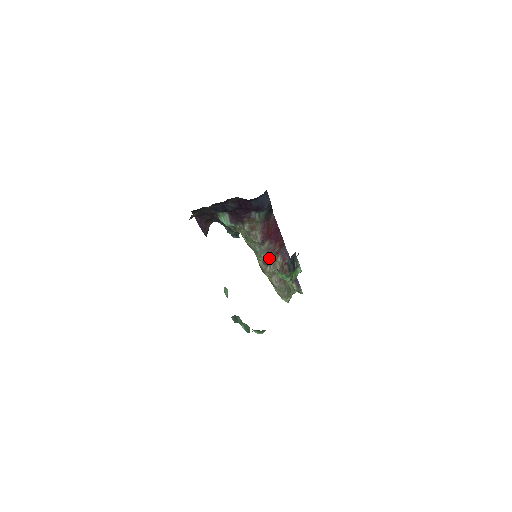
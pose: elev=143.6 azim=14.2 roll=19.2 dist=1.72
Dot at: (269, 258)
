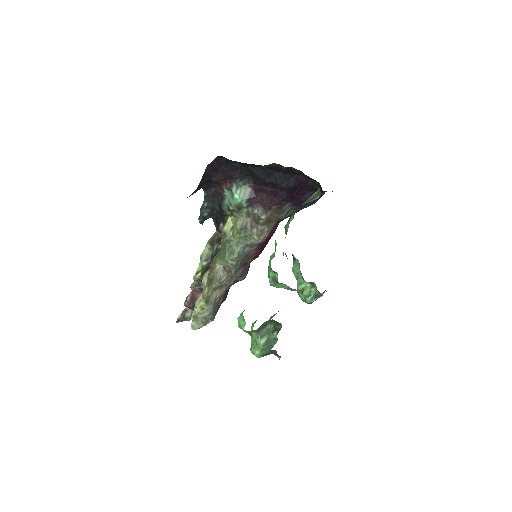
Dot at: (239, 266)
